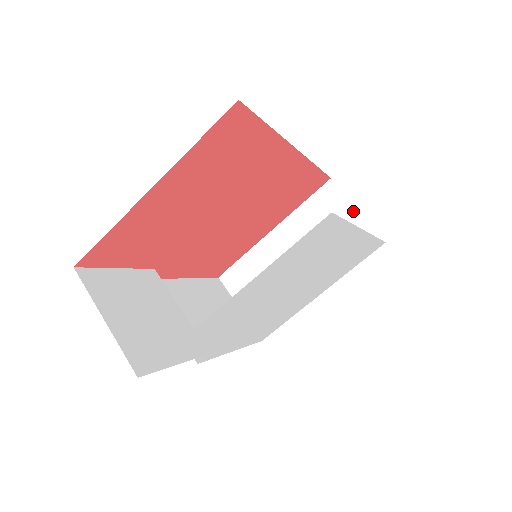
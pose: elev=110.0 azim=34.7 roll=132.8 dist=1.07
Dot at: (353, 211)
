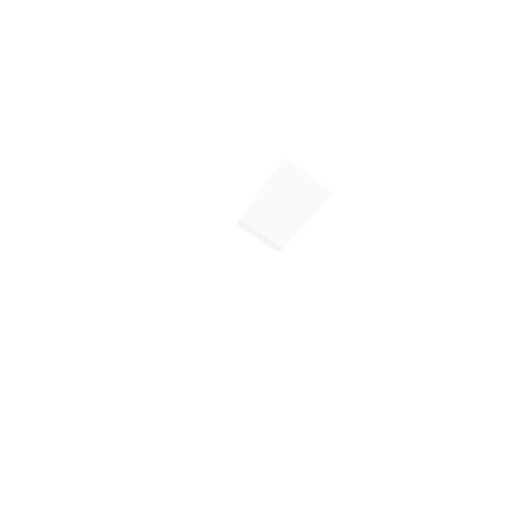
Dot at: (306, 177)
